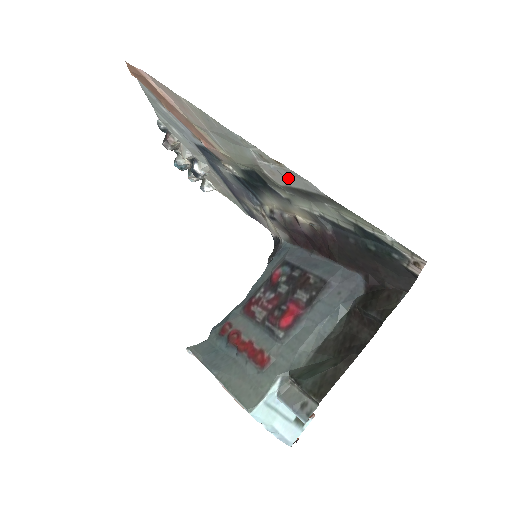
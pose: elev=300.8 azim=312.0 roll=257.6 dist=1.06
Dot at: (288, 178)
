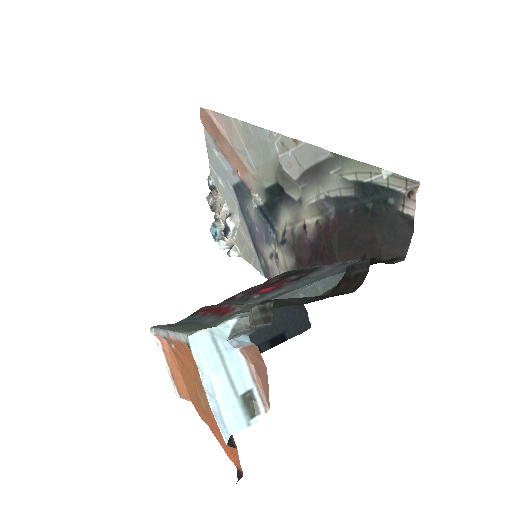
Dot at: (302, 159)
